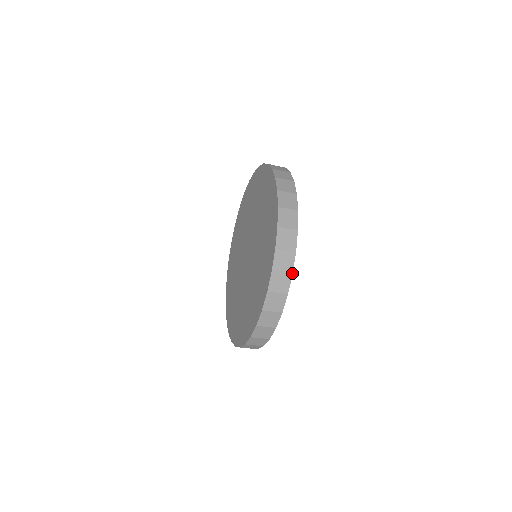
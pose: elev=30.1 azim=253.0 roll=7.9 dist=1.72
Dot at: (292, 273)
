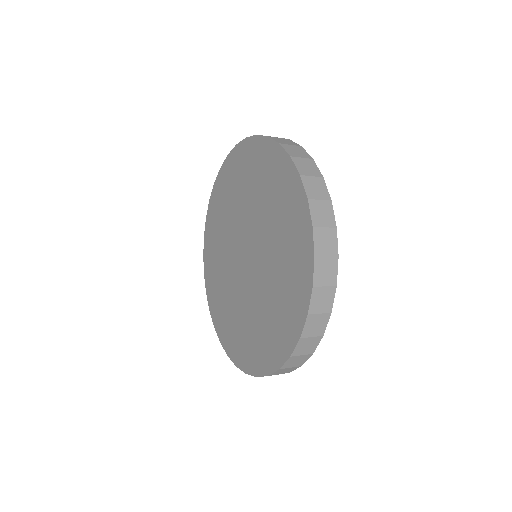
Dot at: occluded
